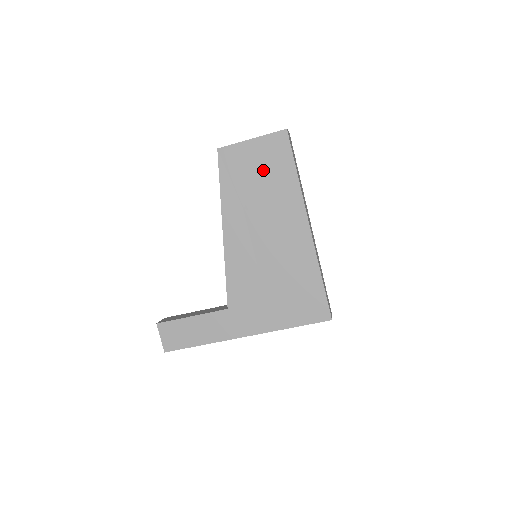
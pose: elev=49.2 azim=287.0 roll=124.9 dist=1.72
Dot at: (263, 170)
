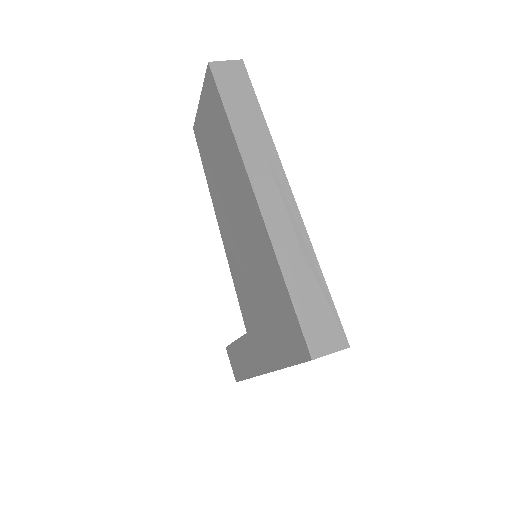
Dot at: (214, 134)
